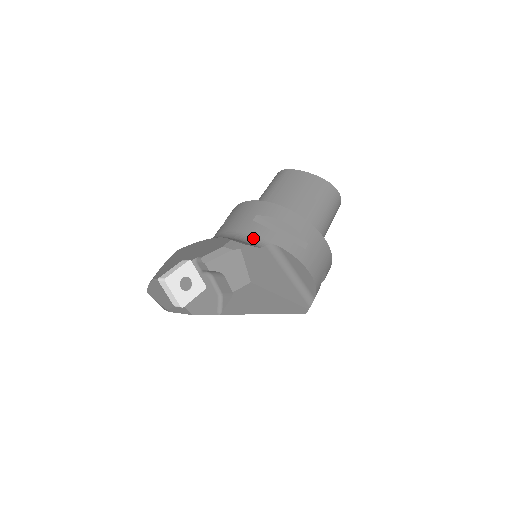
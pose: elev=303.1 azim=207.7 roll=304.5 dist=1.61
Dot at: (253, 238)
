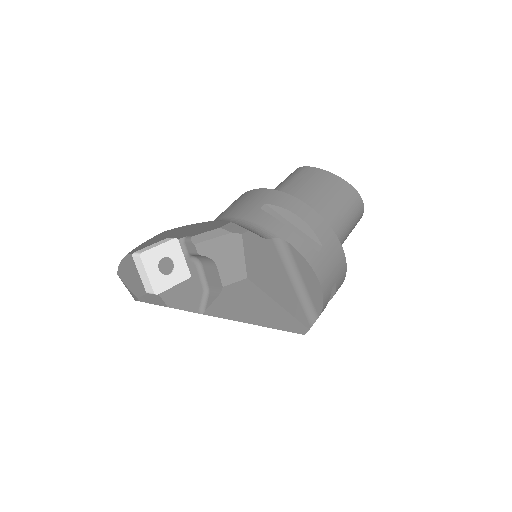
Dot at: (258, 227)
